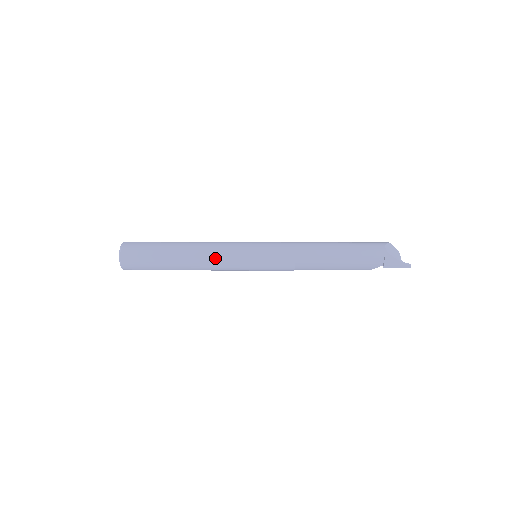
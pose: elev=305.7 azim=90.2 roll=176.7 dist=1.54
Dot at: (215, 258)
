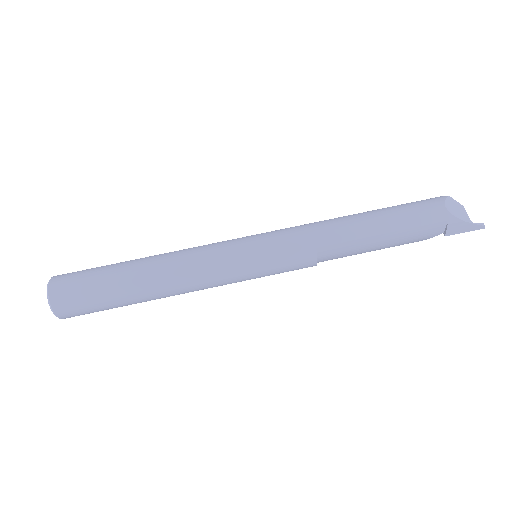
Dot at: (197, 276)
